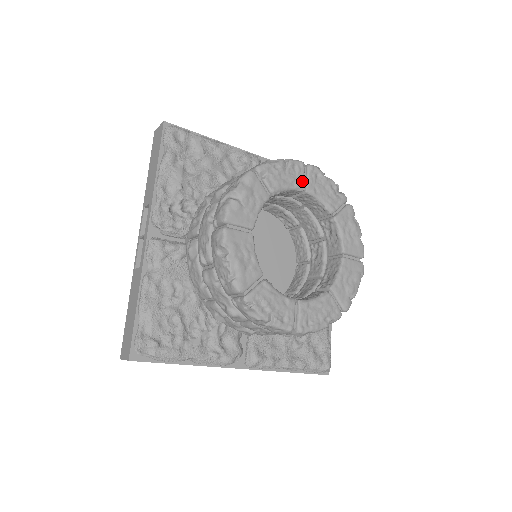
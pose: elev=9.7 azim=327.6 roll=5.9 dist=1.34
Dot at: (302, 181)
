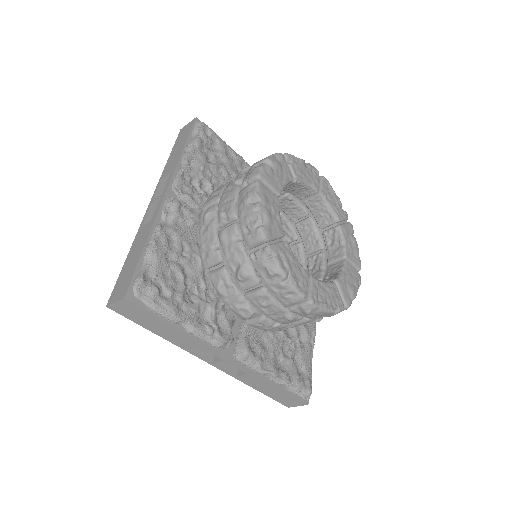
Dot at: (317, 183)
